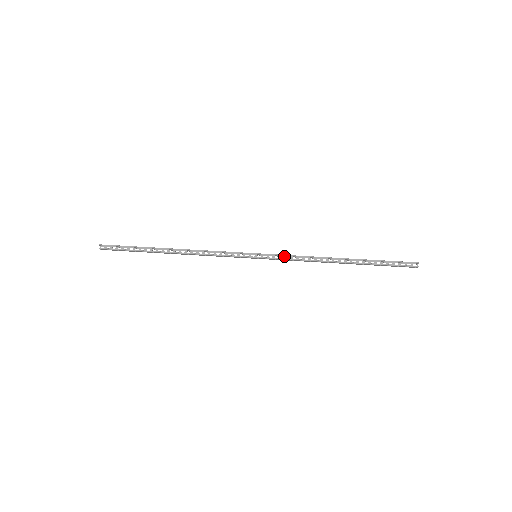
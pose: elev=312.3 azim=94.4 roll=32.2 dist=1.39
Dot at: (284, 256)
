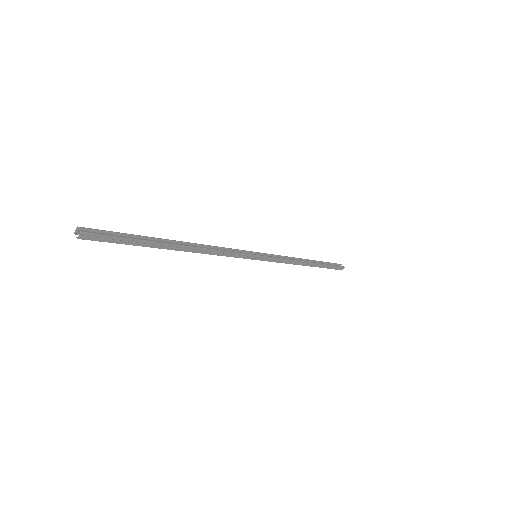
Dot at: occluded
